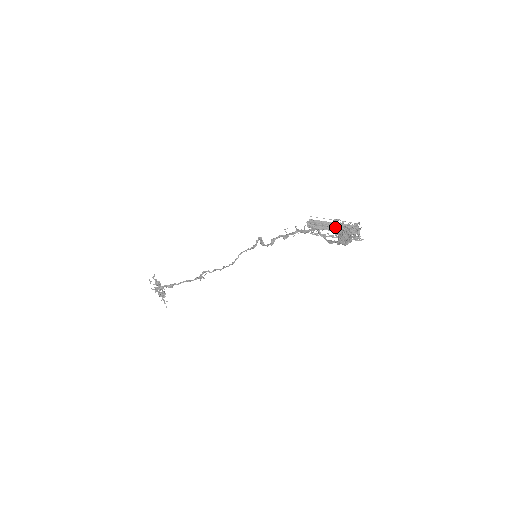
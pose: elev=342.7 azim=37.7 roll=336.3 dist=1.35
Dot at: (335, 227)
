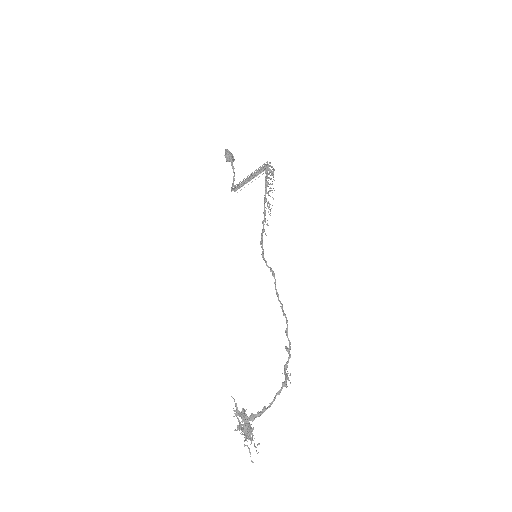
Dot at: (251, 179)
